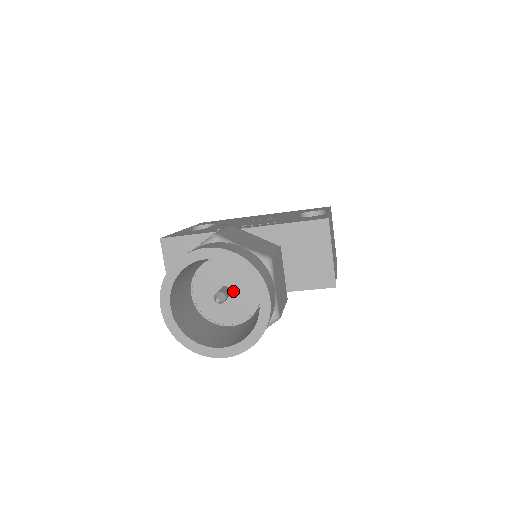
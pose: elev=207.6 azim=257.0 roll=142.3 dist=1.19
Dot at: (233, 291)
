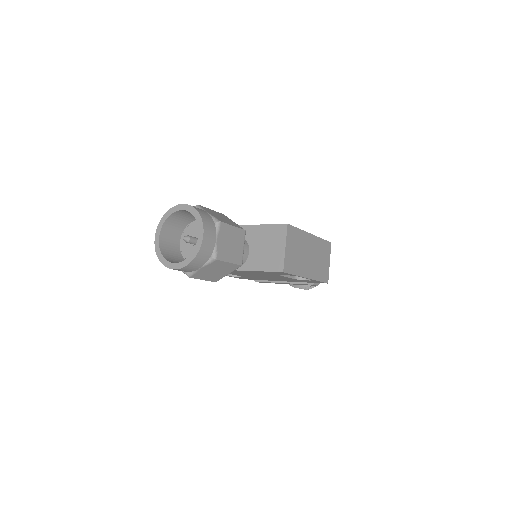
Dot at: occluded
